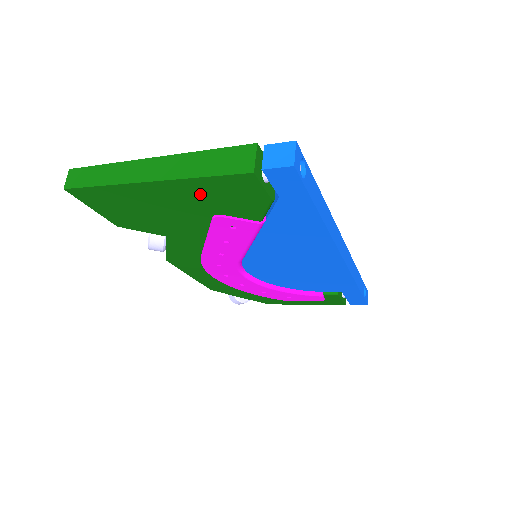
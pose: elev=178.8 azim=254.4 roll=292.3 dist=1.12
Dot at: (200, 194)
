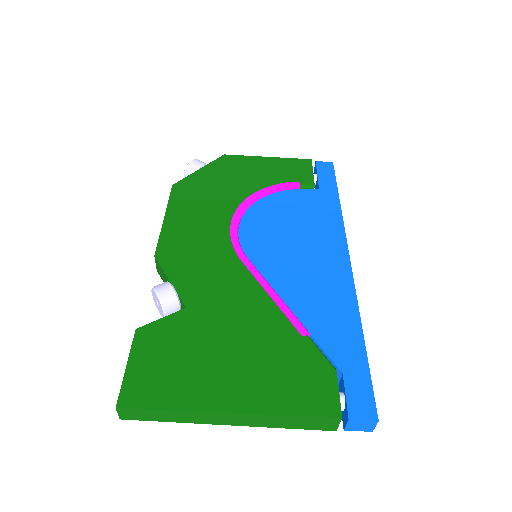
Dot at: occluded
